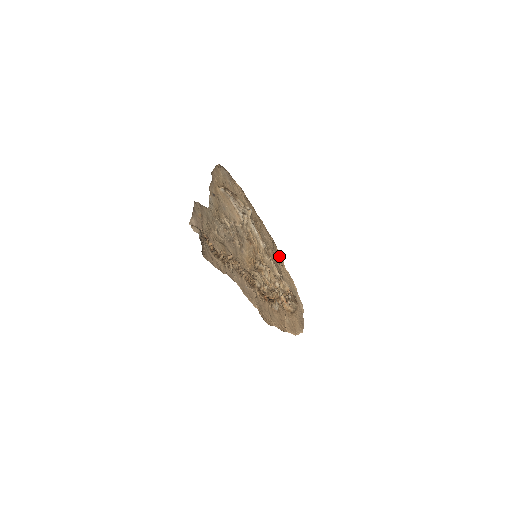
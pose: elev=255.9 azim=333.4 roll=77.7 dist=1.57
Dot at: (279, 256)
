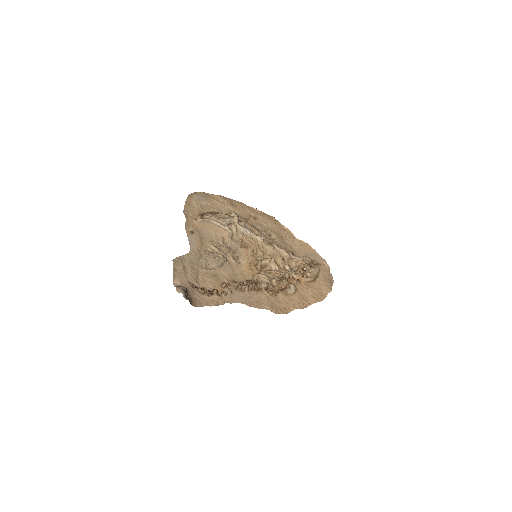
Dot at: (286, 231)
